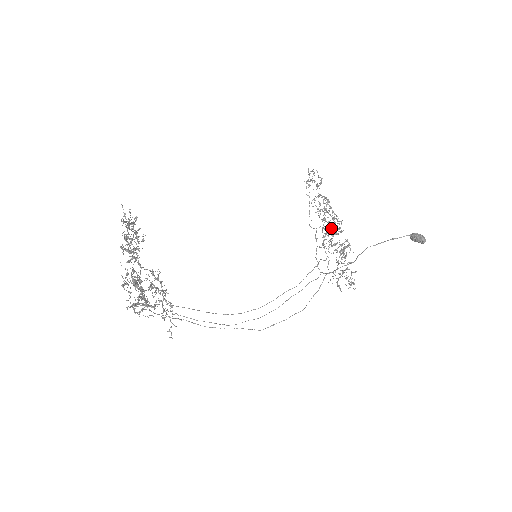
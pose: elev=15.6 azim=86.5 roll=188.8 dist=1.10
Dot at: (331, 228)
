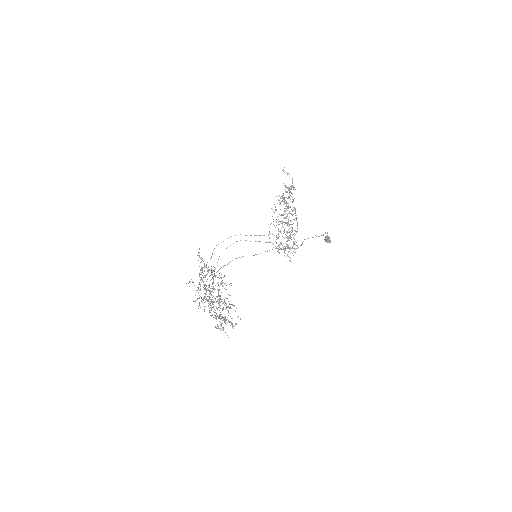
Dot at: occluded
